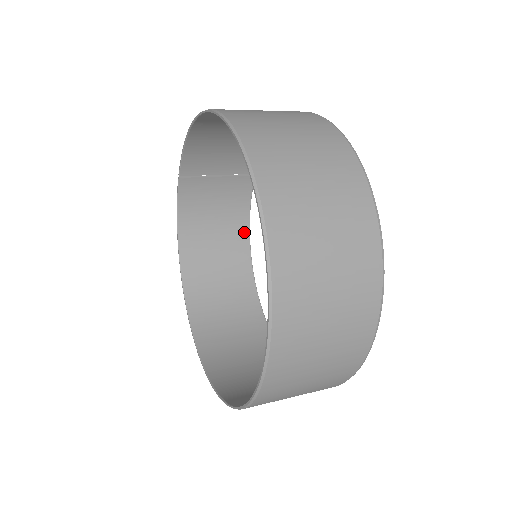
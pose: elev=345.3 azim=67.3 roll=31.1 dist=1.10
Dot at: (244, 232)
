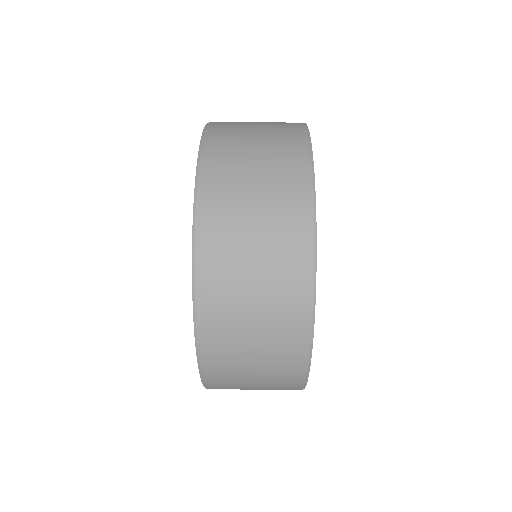
Dot at: occluded
